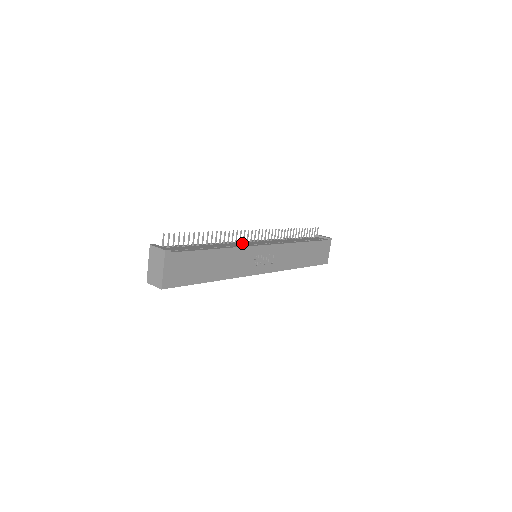
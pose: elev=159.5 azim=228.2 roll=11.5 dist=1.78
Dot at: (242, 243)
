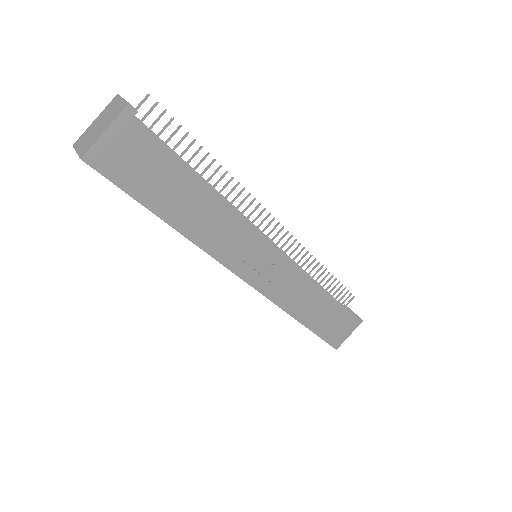
Dot at: occluded
